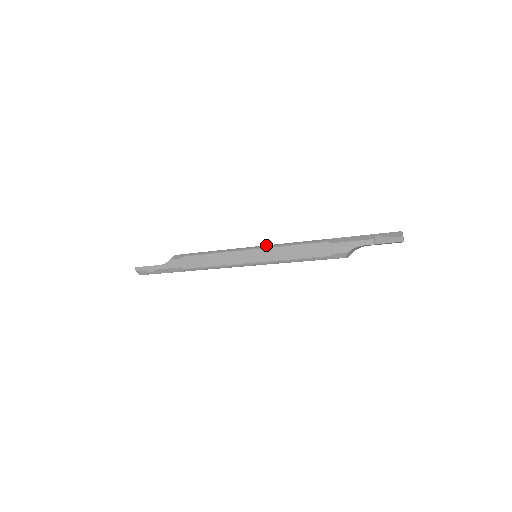
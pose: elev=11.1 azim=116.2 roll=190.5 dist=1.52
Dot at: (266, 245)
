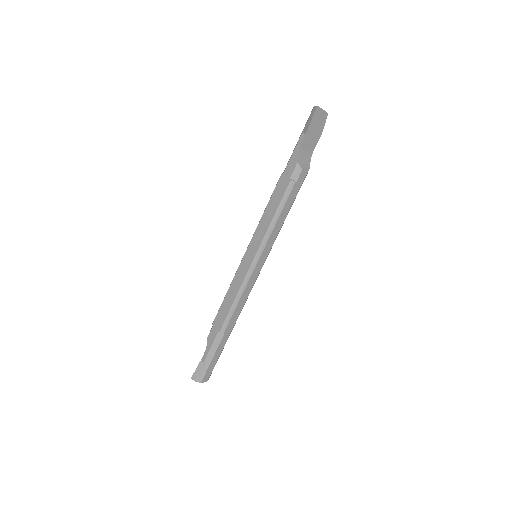
Dot at: (252, 237)
